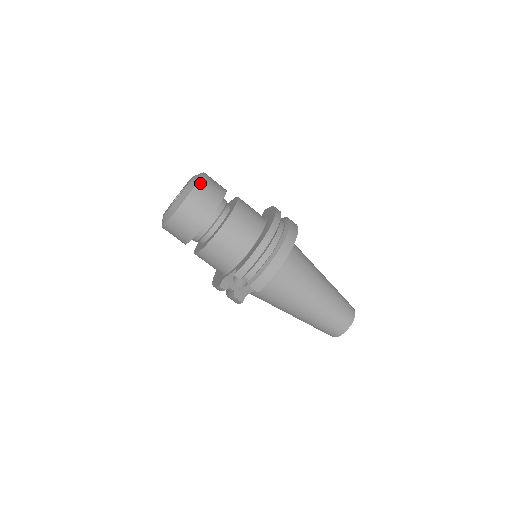
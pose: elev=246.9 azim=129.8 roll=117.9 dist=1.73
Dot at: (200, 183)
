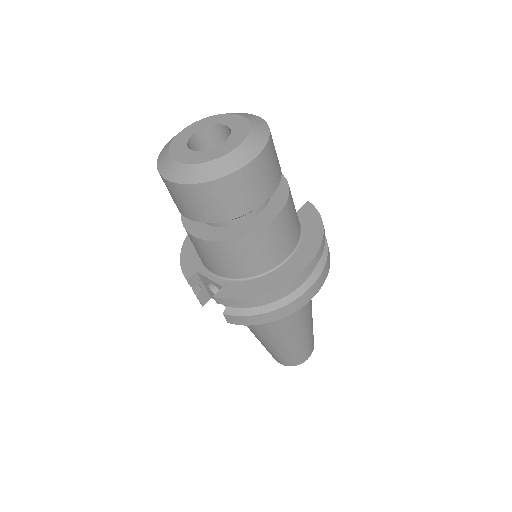
Dot at: (253, 164)
